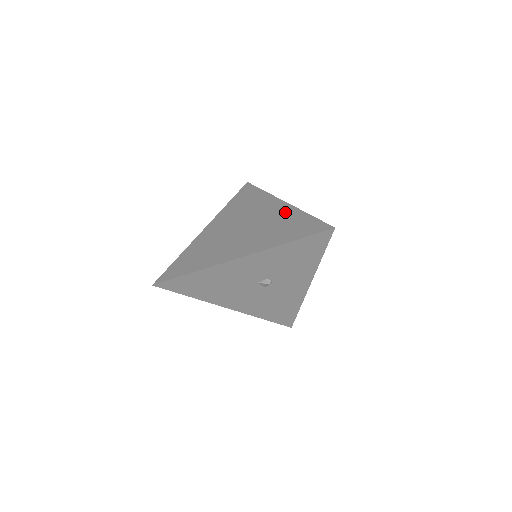
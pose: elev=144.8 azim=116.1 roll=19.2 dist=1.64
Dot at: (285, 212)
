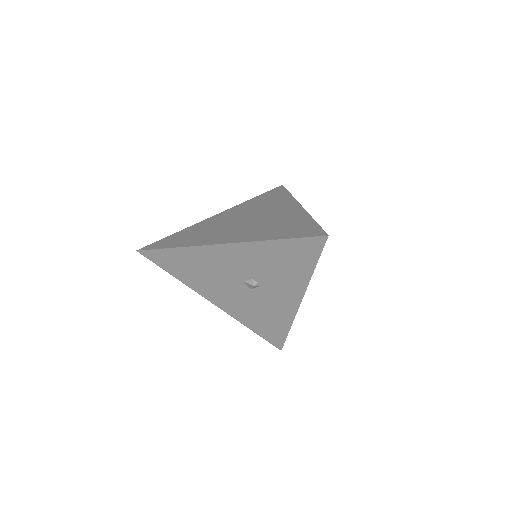
Dot at: (294, 214)
